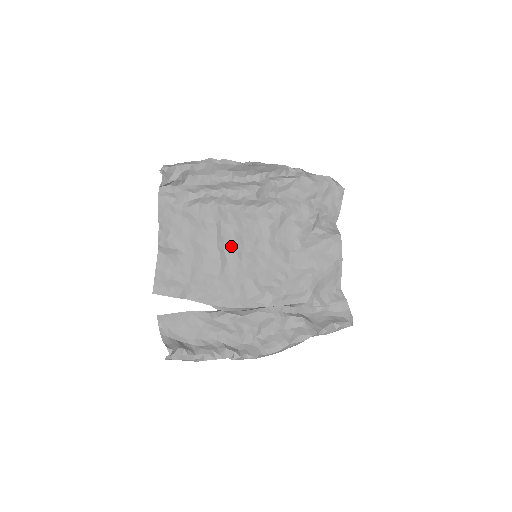
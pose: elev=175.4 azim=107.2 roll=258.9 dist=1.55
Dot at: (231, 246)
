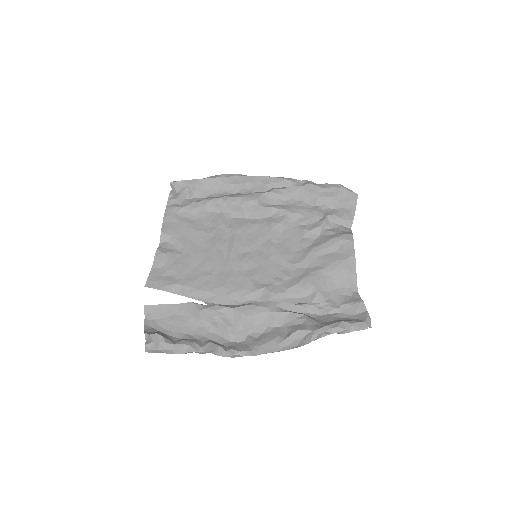
Dot at: (230, 247)
